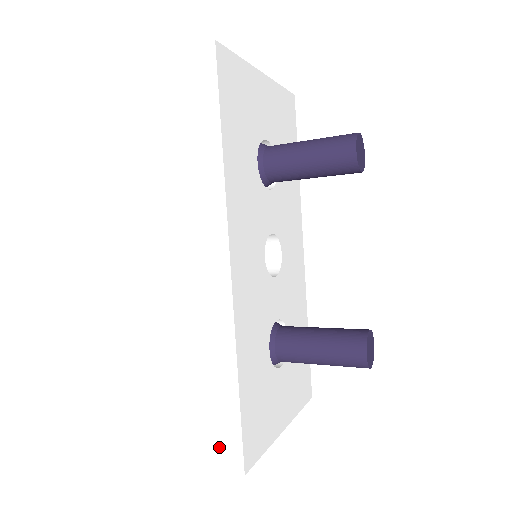
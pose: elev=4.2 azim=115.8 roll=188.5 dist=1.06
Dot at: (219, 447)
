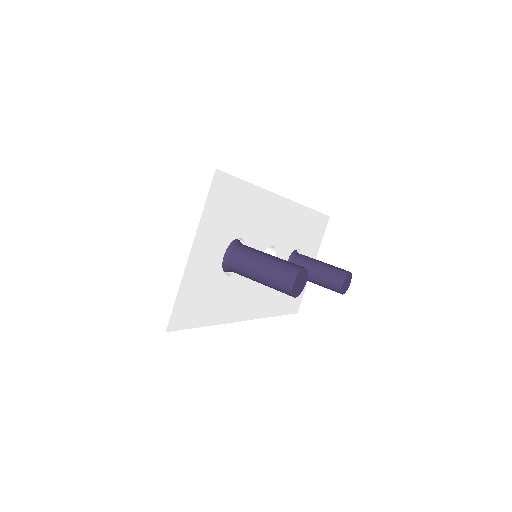
Dot at: occluded
